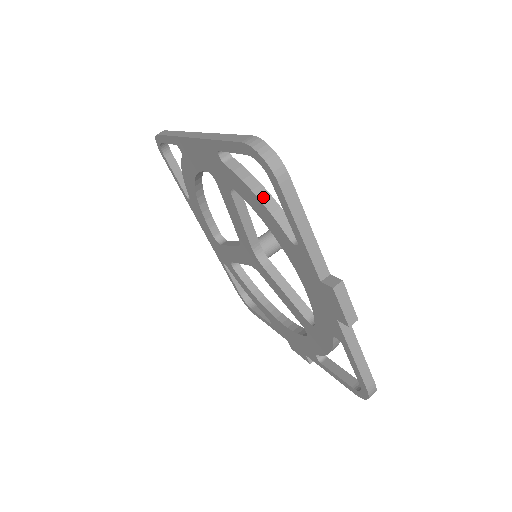
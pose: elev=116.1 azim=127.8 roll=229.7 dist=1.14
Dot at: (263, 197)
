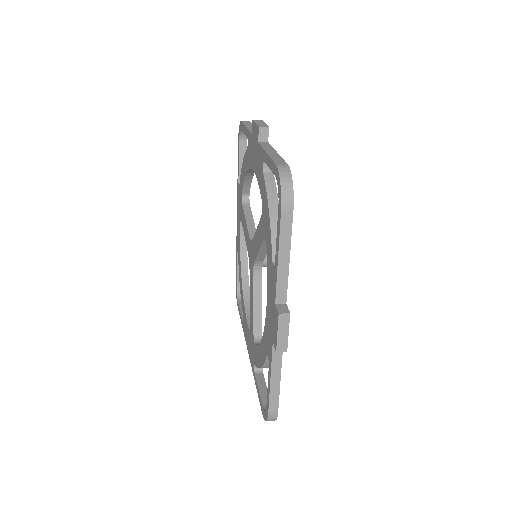
Dot at: occluded
